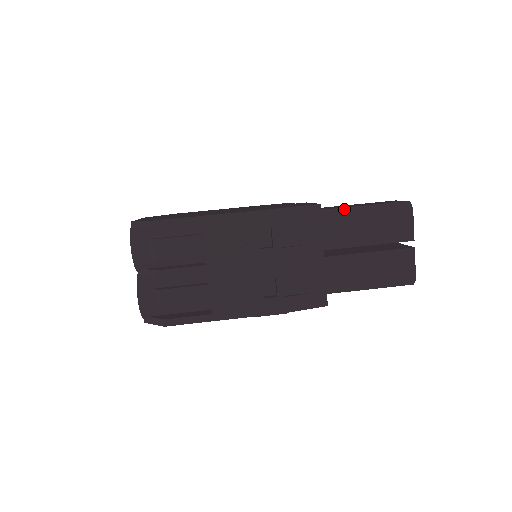
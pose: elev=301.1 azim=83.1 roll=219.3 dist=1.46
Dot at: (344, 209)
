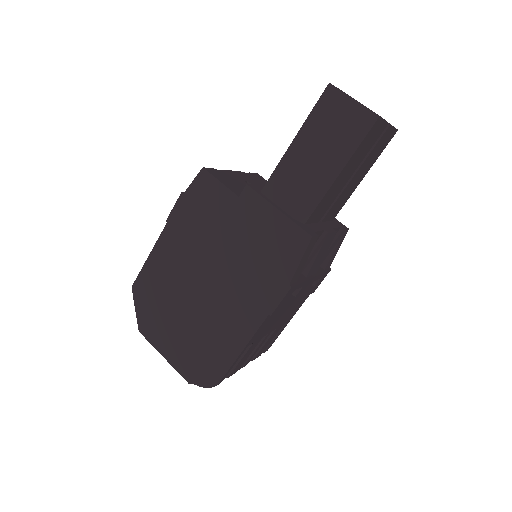
Dot at: (317, 192)
